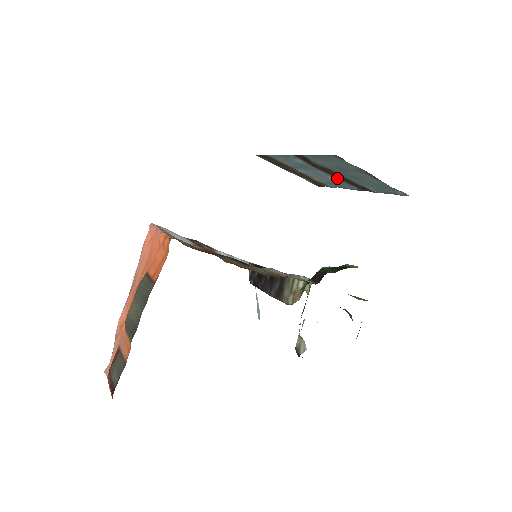
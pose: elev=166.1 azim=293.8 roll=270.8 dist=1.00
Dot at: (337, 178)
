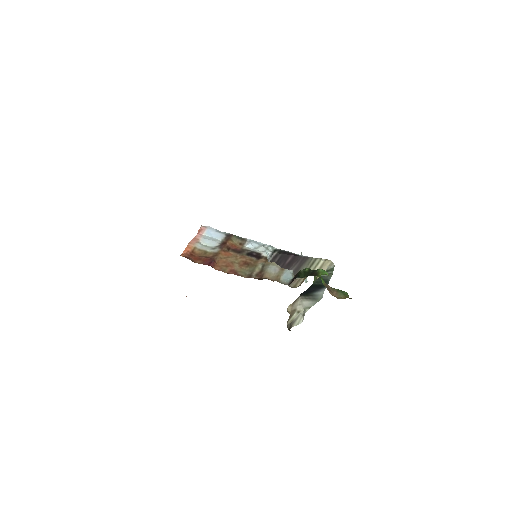
Dot at: occluded
